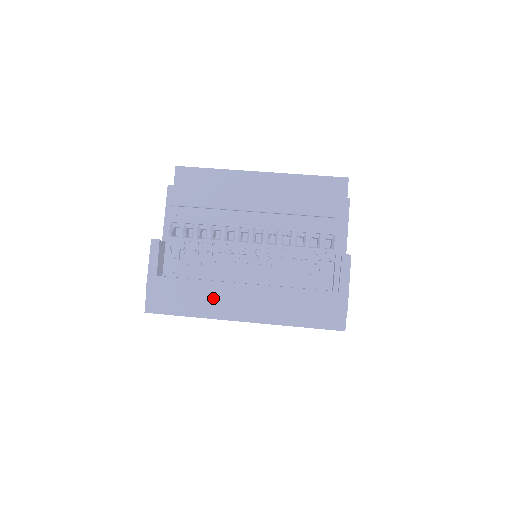
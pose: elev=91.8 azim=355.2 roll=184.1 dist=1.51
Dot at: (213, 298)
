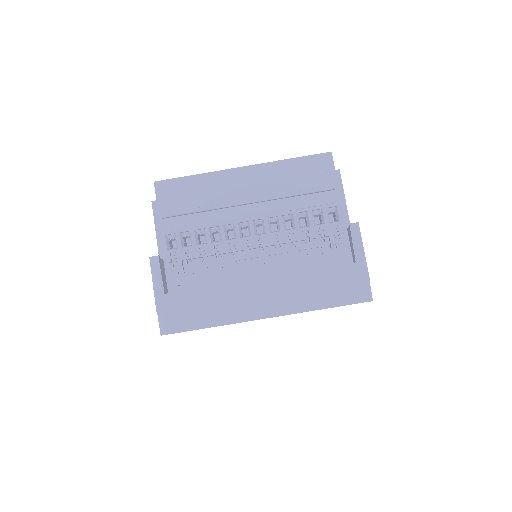
Dot at: (229, 302)
